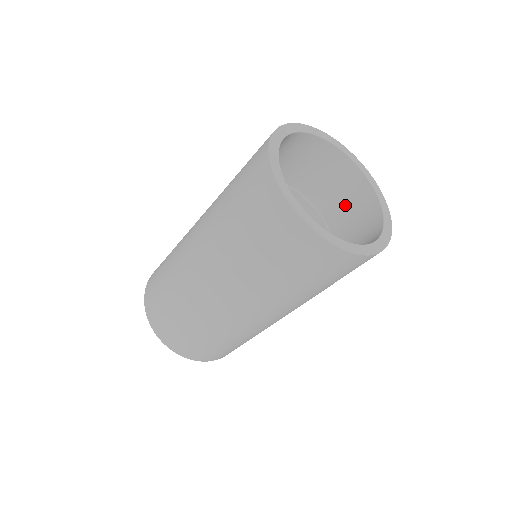
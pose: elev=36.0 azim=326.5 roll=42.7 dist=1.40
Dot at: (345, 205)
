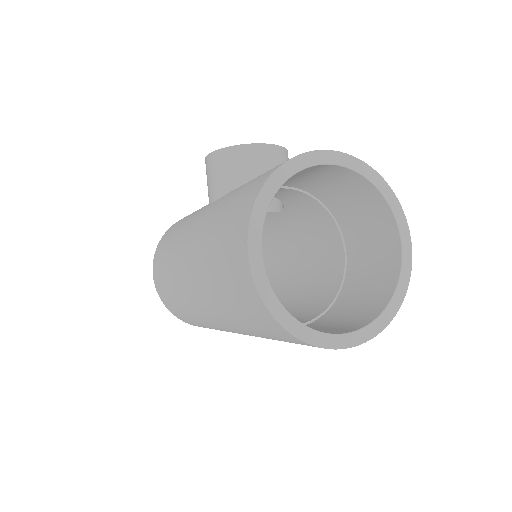
Dot at: (320, 181)
